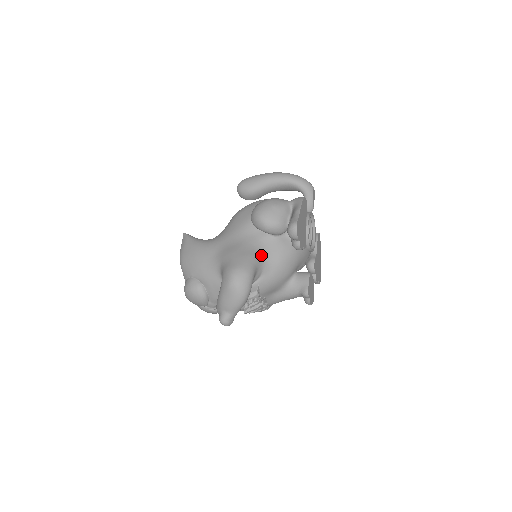
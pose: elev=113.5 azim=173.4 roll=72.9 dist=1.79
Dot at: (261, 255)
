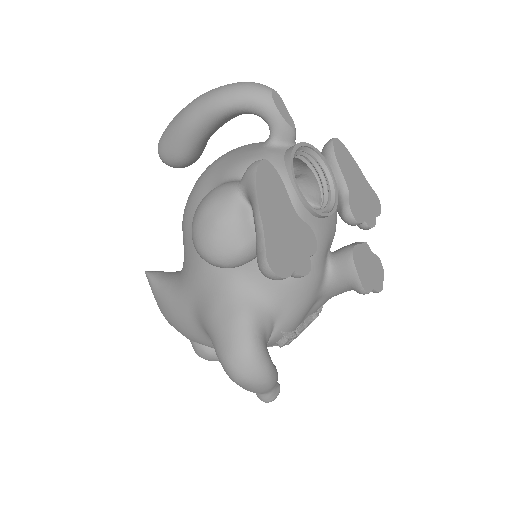
Dot at: (253, 298)
